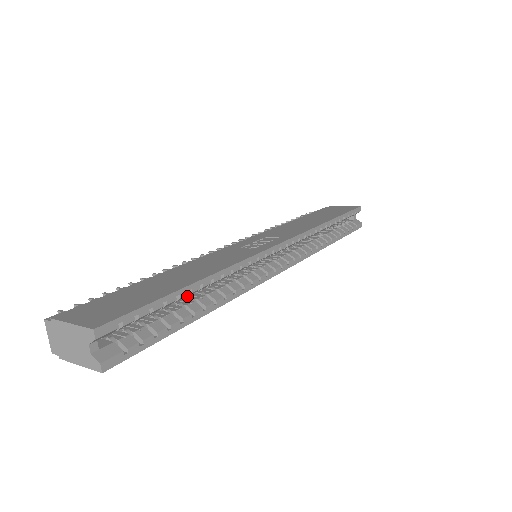
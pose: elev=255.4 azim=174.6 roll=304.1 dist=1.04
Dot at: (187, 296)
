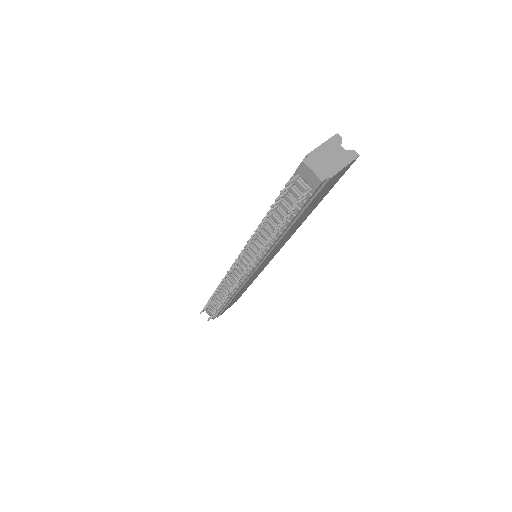
Dot at: occluded
